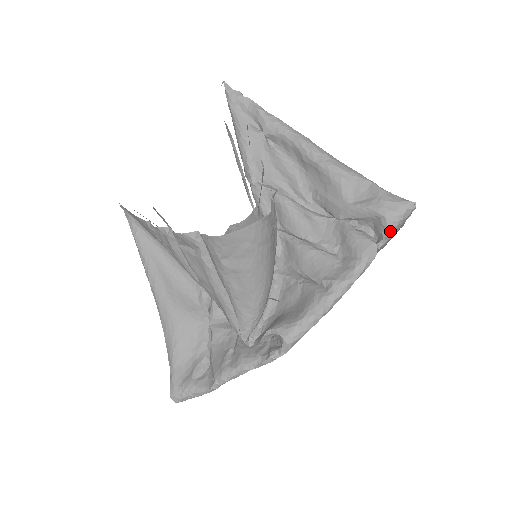
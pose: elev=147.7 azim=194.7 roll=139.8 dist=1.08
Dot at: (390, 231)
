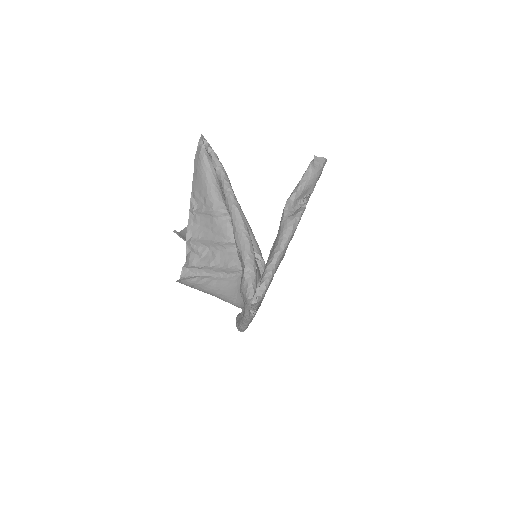
Dot at: (249, 308)
